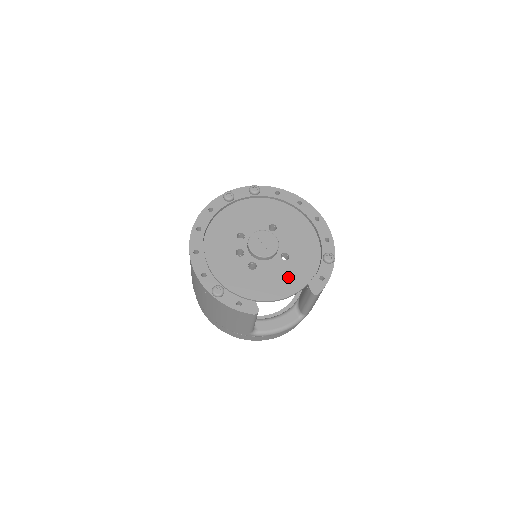
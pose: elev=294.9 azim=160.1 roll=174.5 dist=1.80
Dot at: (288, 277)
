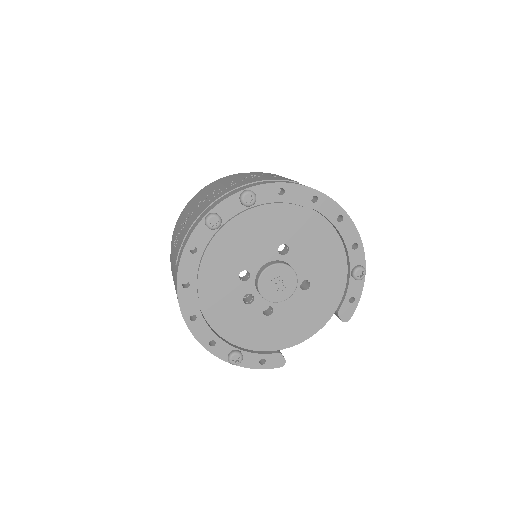
Dot at: (312, 310)
